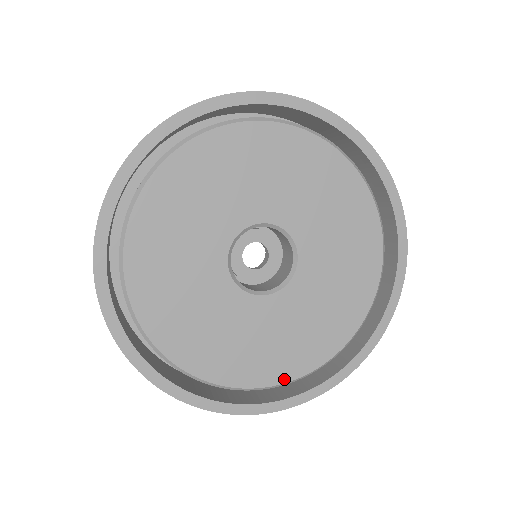
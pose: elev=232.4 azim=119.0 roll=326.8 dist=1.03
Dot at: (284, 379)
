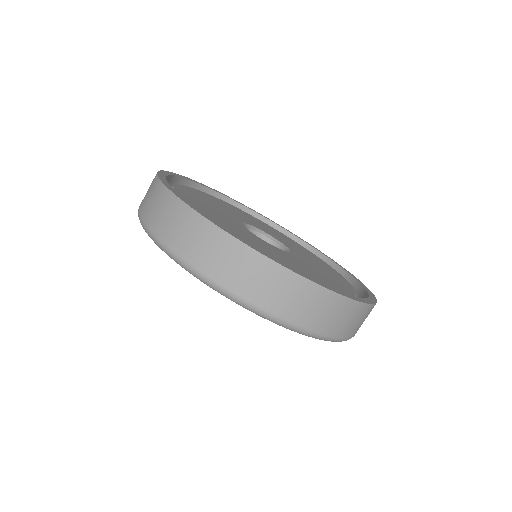
Dot at: occluded
